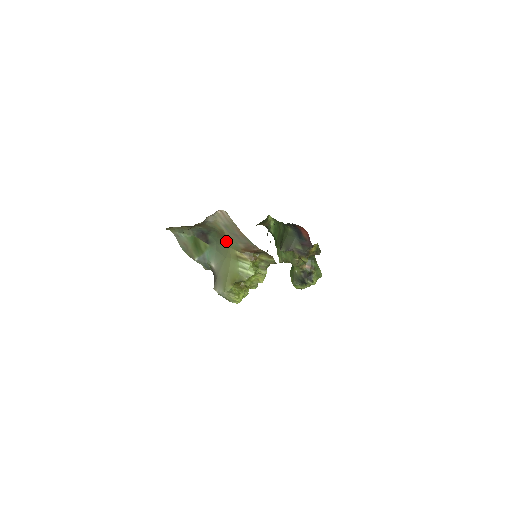
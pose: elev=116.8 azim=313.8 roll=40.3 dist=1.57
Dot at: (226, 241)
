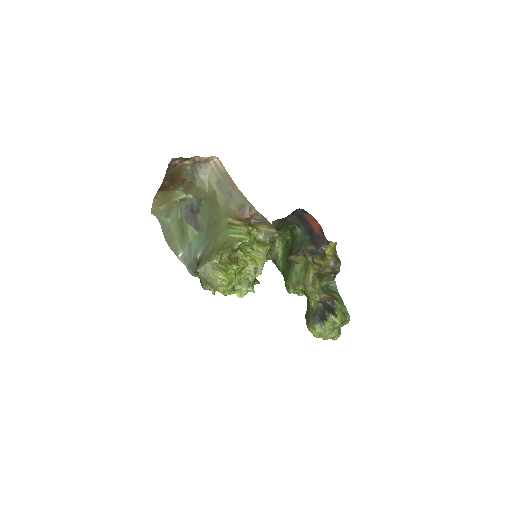
Dot at: (218, 210)
